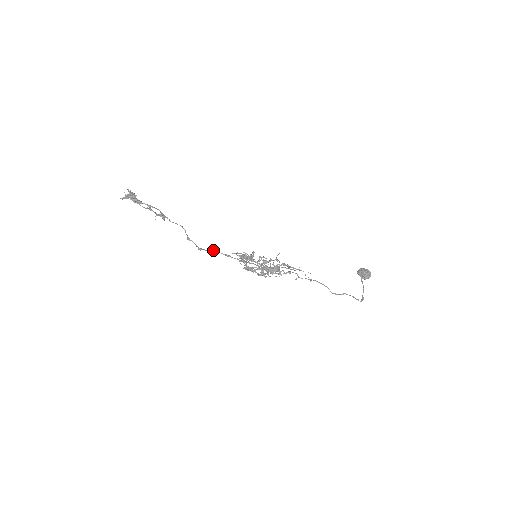
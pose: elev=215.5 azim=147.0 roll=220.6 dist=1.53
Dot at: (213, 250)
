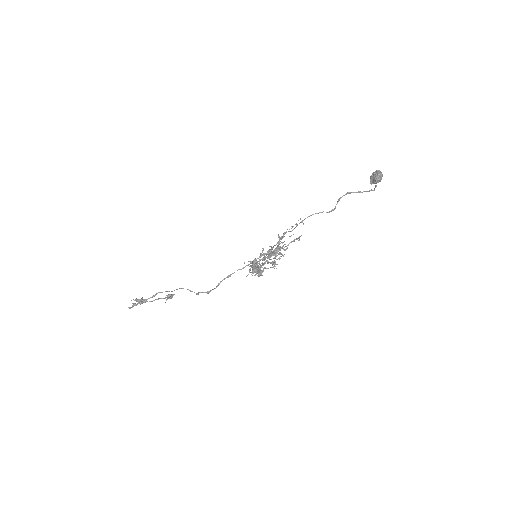
Dot at: (218, 283)
